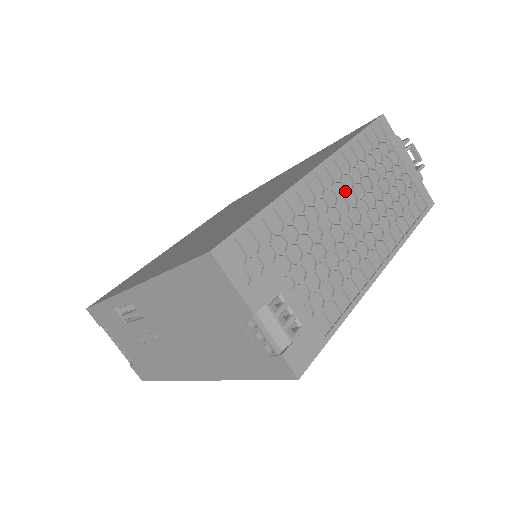
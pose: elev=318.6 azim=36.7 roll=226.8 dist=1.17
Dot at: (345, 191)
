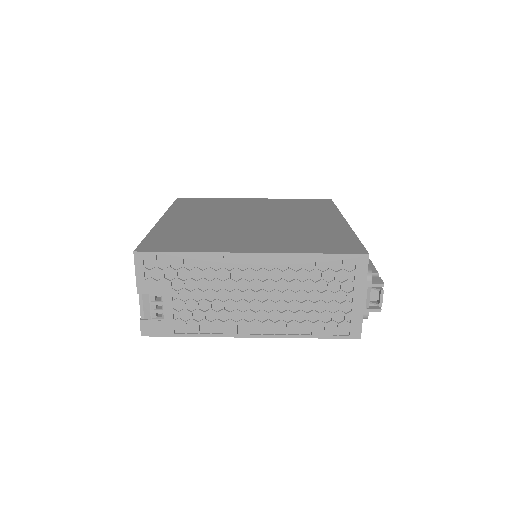
Dot at: (267, 279)
